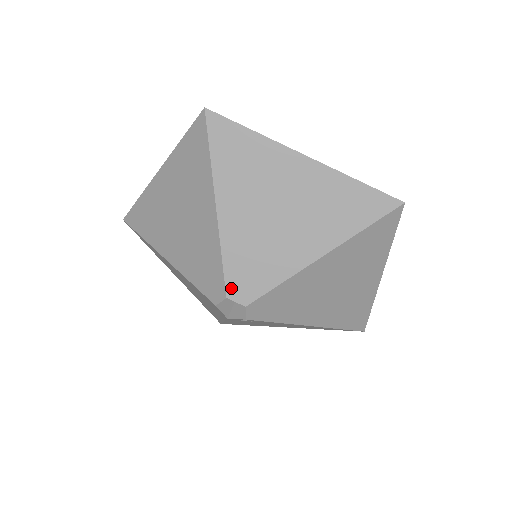
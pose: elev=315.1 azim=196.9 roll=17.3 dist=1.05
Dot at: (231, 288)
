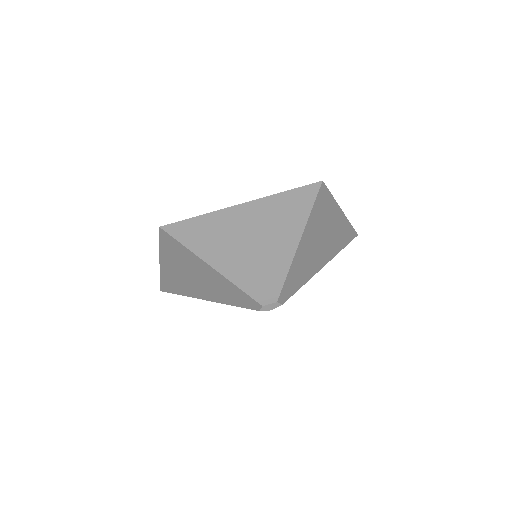
Dot at: (282, 295)
